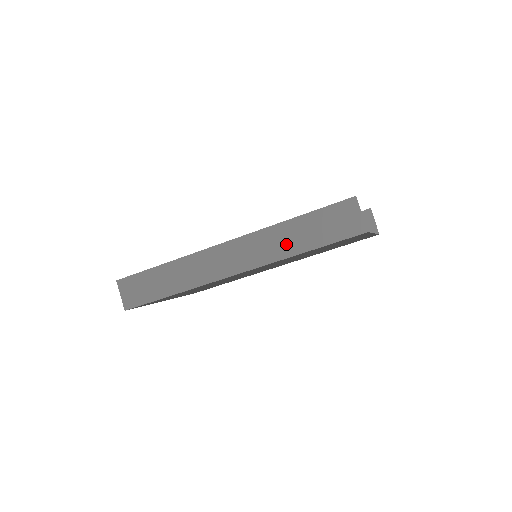
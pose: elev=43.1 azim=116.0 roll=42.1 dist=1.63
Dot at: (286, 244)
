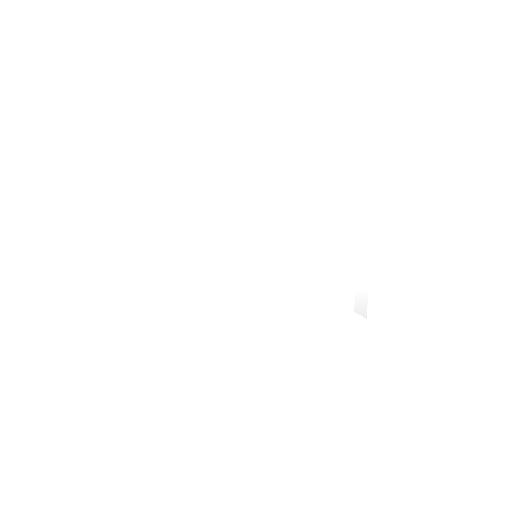
Dot at: occluded
